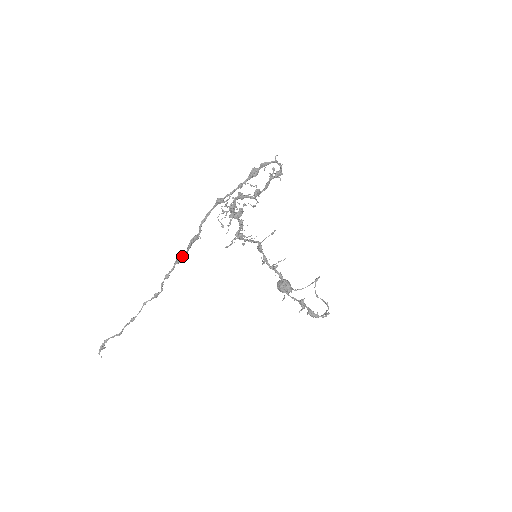
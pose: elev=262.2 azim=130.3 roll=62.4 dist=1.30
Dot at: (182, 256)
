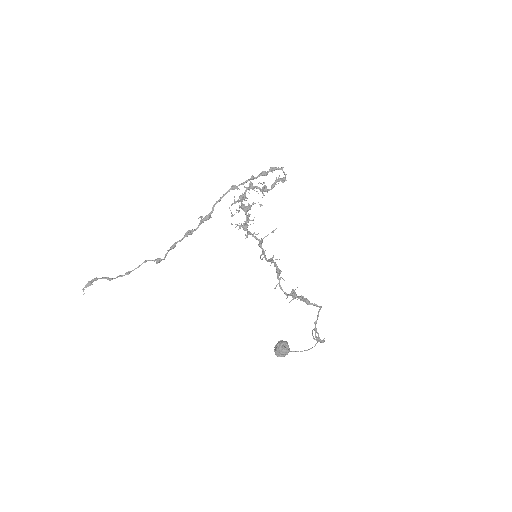
Dot at: (192, 230)
